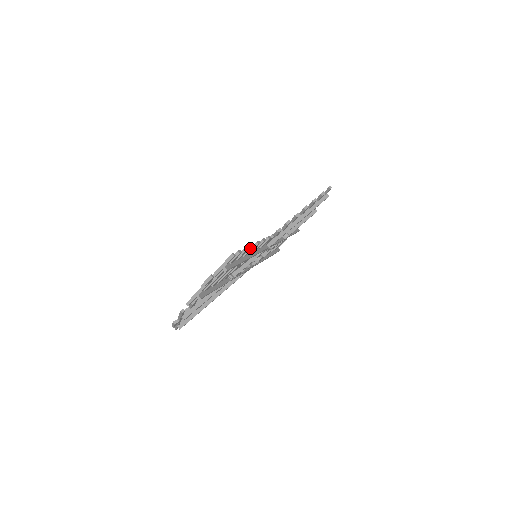
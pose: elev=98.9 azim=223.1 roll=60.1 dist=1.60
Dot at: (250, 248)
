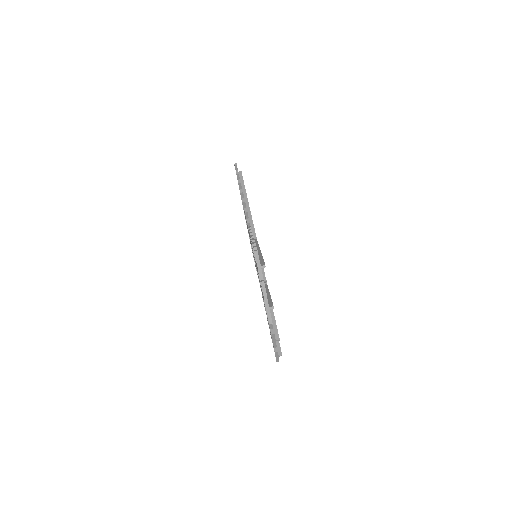
Dot at: occluded
